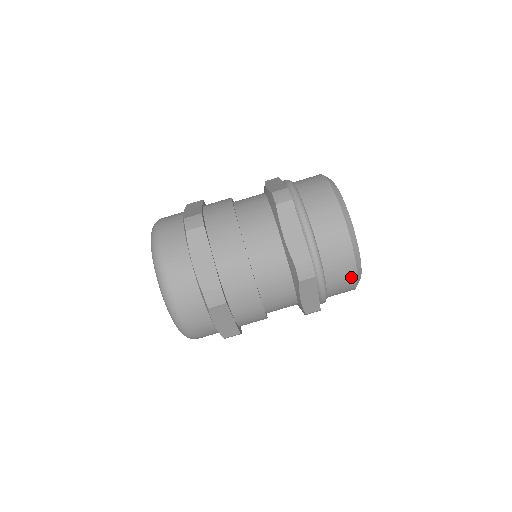
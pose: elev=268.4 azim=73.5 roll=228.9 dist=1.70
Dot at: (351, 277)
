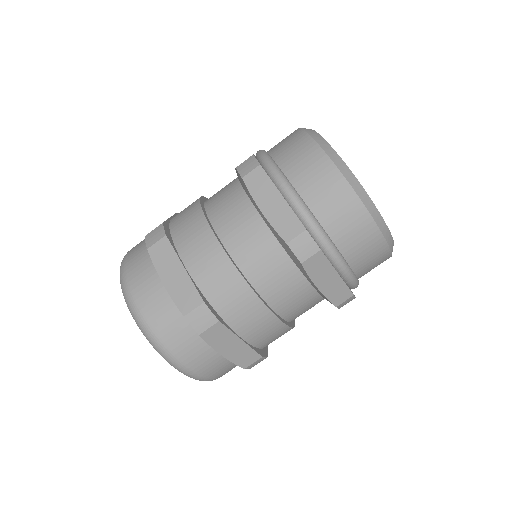
Dot at: occluded
